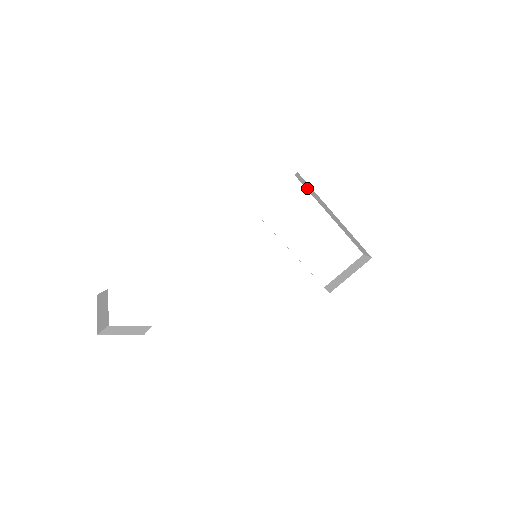
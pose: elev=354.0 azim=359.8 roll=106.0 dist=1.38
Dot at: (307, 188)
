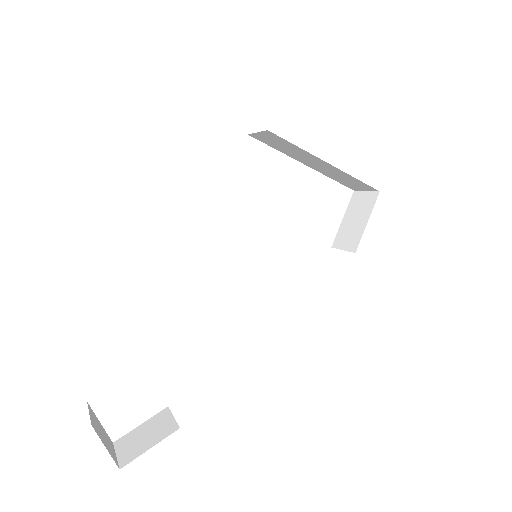
Dot at: (272, 144)
